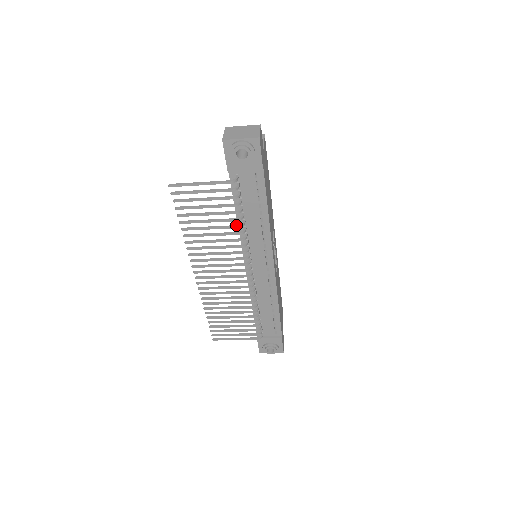
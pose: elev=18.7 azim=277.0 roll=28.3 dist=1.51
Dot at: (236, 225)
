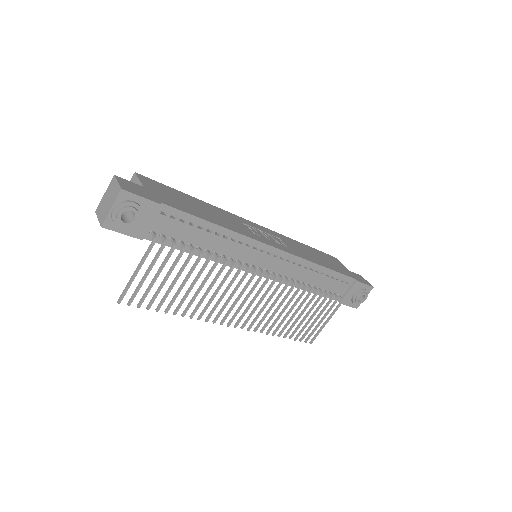
Dot at: (204, 263)
